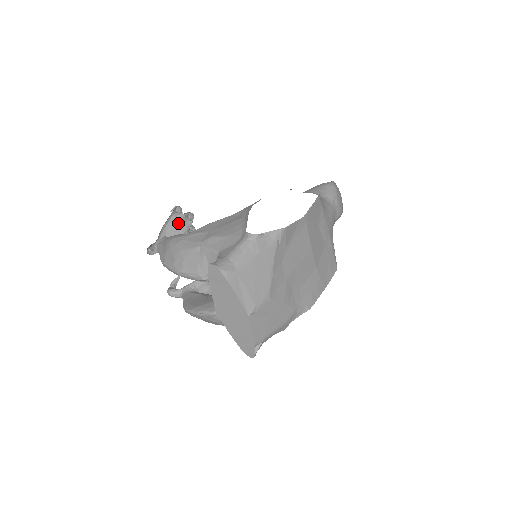
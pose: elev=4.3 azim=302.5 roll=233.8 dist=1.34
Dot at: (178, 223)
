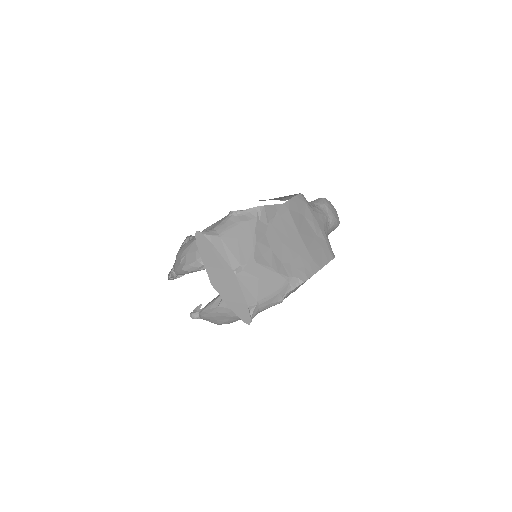
Dot at: occluded
